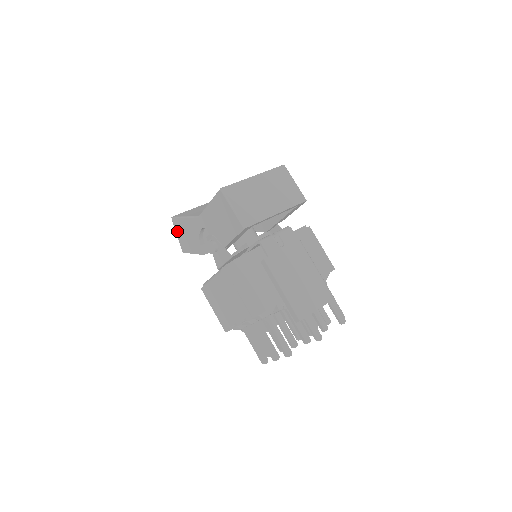
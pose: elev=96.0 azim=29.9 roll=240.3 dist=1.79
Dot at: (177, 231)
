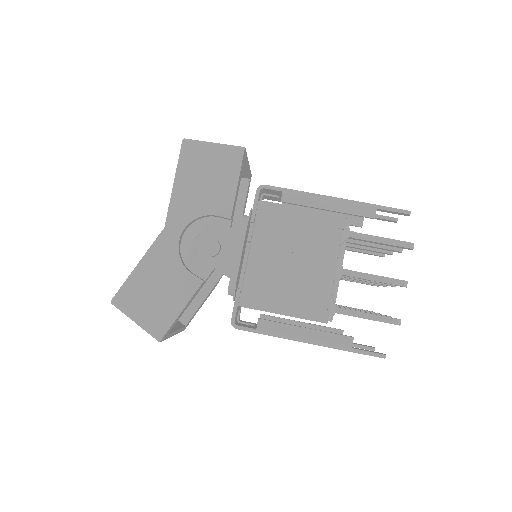
Dot at: (133, 311)
